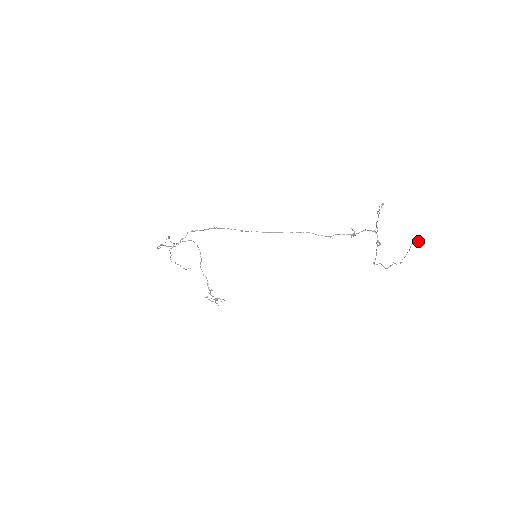
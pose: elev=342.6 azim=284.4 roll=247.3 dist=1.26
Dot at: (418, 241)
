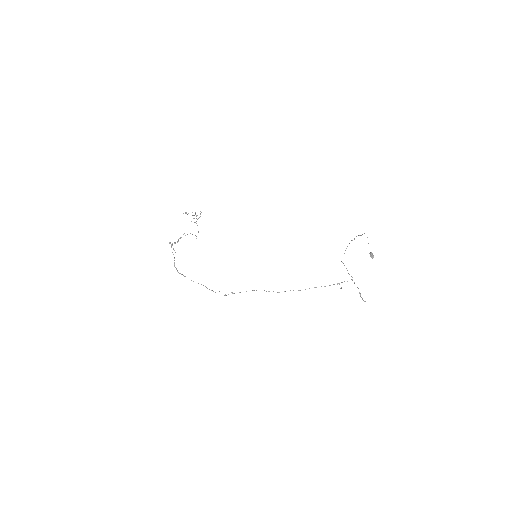
Dot at: occluded
